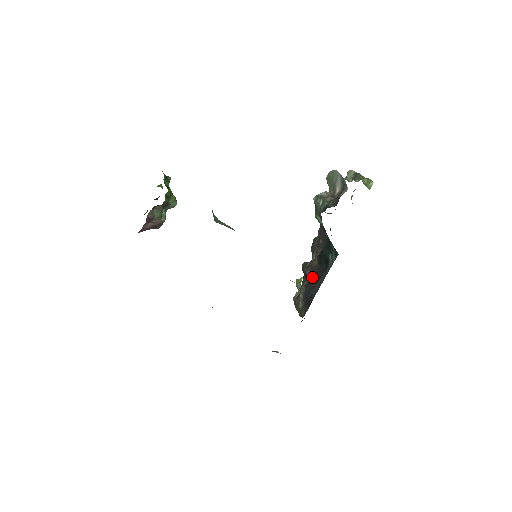
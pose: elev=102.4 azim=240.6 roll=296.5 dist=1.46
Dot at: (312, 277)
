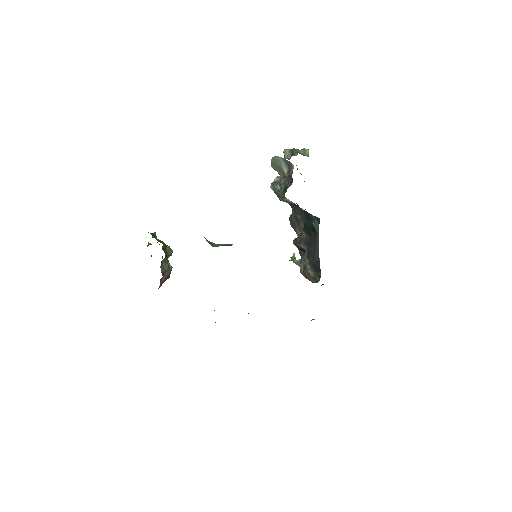
Dot at: (308, 247)
